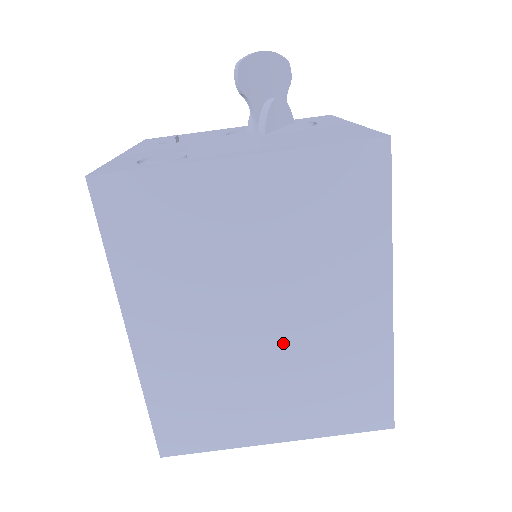
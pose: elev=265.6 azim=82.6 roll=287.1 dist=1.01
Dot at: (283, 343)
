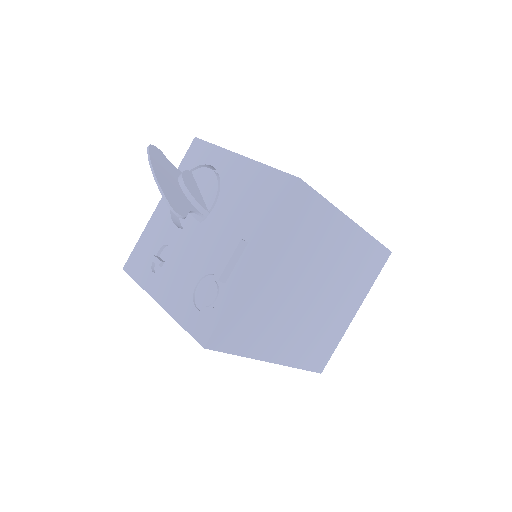
Dot at: (328, 287)
